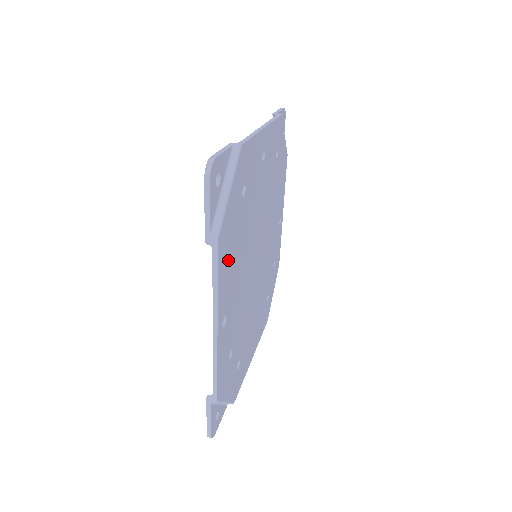
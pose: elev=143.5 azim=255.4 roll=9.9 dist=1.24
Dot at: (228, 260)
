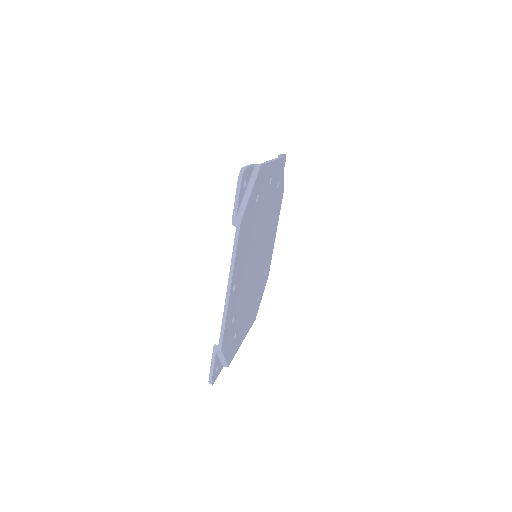
Dot at: (243, 242)
